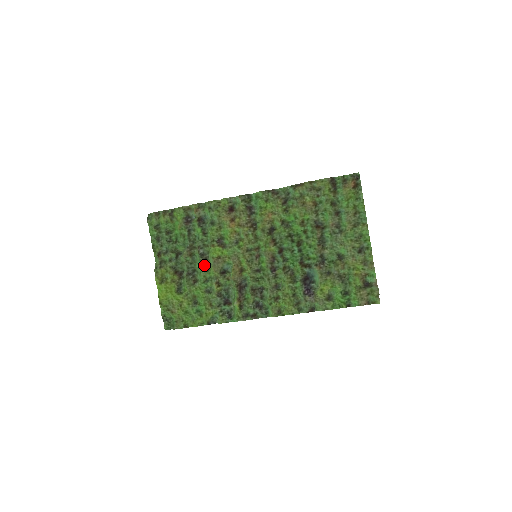
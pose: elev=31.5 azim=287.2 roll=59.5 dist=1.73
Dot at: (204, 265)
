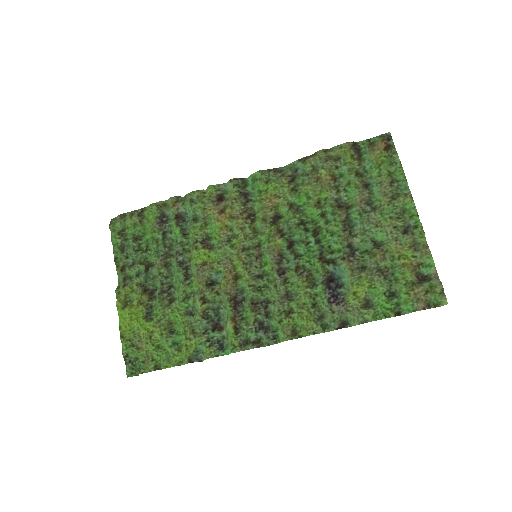
Dot at: (184, 276)
